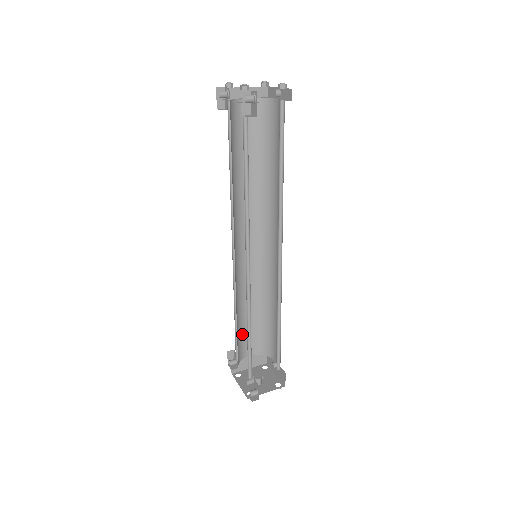
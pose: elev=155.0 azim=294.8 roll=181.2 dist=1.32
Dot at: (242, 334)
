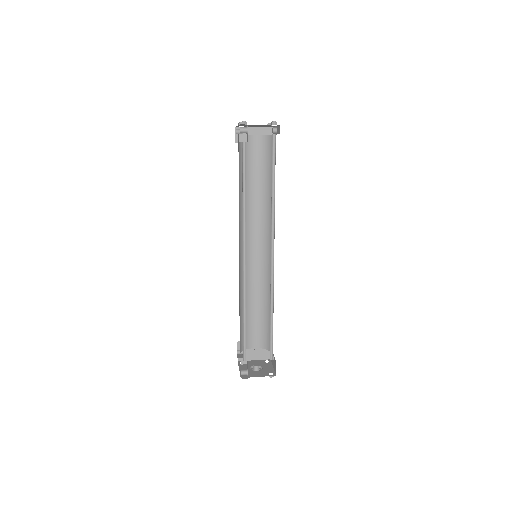
Dot at: (247, 326)
